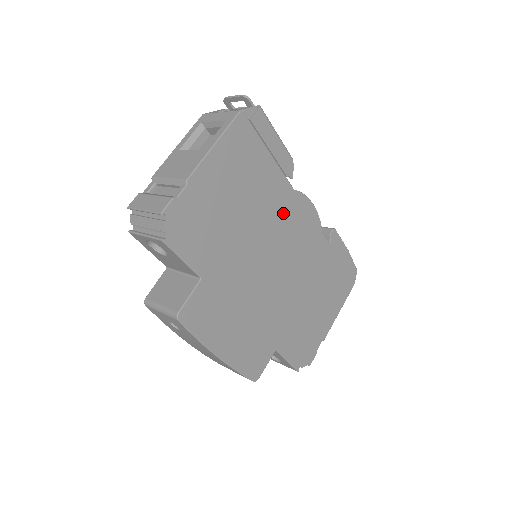
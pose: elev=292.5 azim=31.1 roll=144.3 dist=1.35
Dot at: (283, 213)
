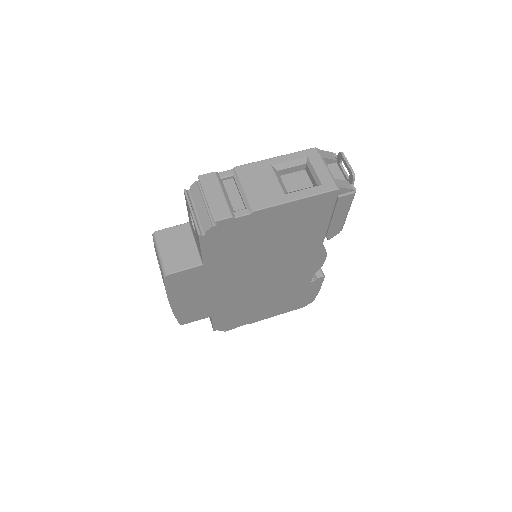
Dot at: (299, 255)
